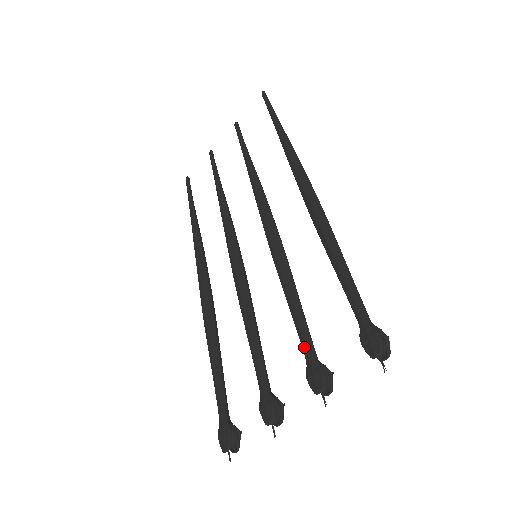
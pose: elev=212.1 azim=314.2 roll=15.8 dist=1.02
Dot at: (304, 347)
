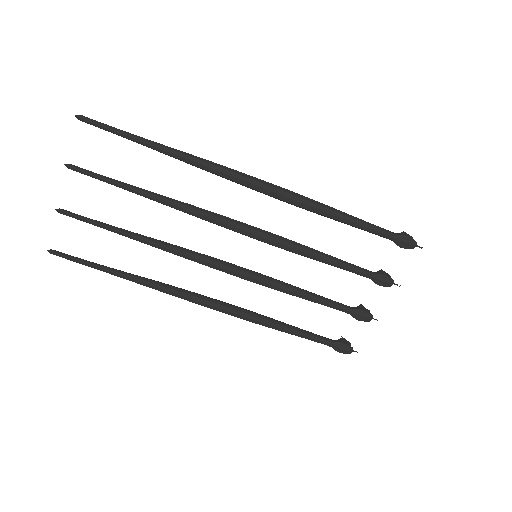
Dot at: (363, 274)
